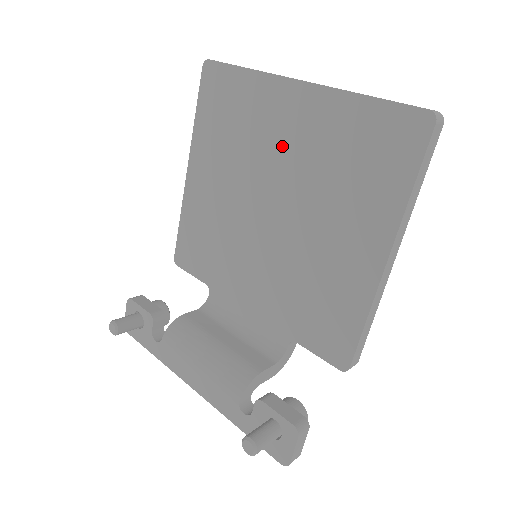
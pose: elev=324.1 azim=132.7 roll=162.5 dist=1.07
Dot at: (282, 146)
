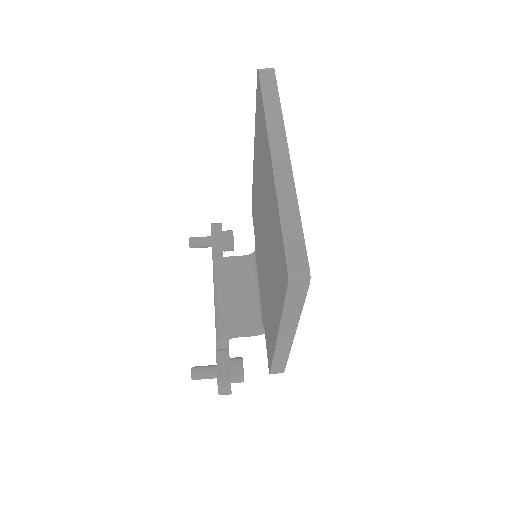
Dot at: (266, 194)
